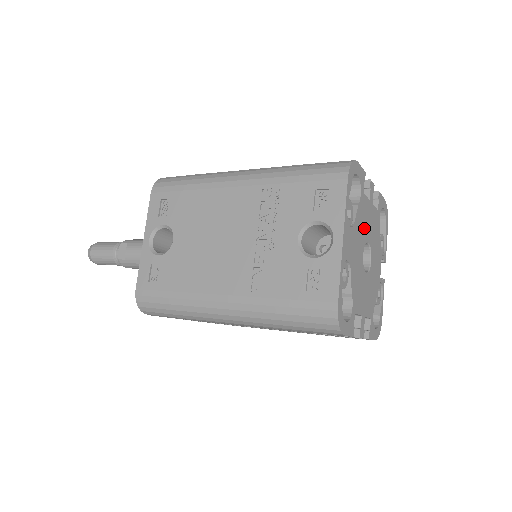
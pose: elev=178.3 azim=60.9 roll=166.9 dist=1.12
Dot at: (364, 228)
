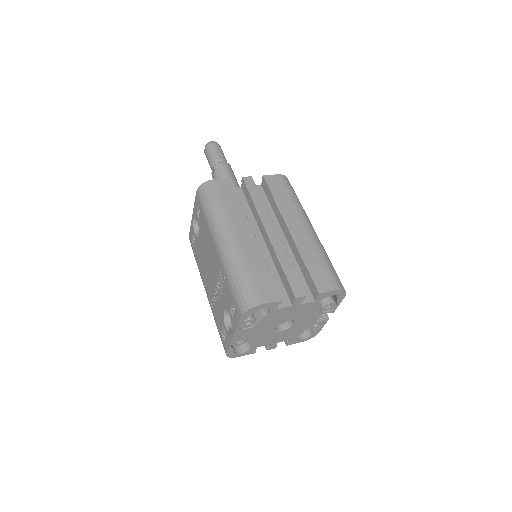
Dot at: (278, 319)
